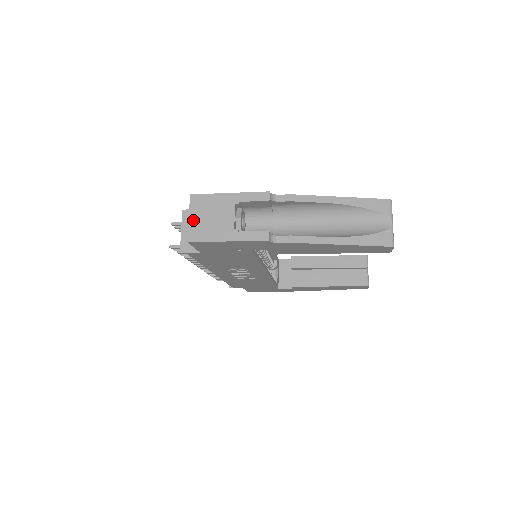
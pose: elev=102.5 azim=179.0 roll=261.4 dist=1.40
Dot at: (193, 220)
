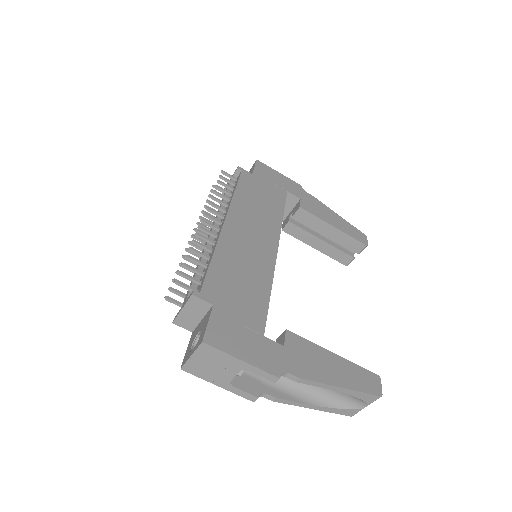
Dot at: (194, 360)
